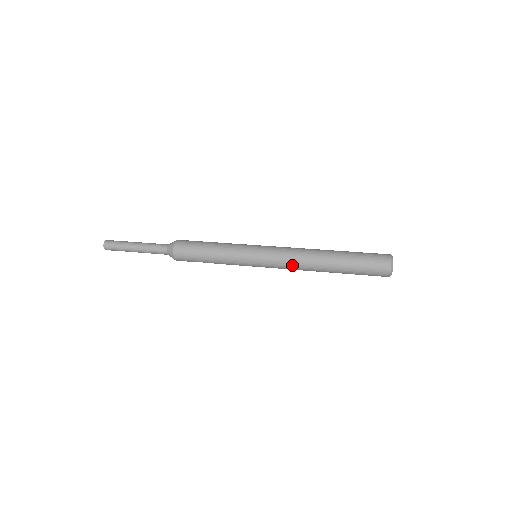
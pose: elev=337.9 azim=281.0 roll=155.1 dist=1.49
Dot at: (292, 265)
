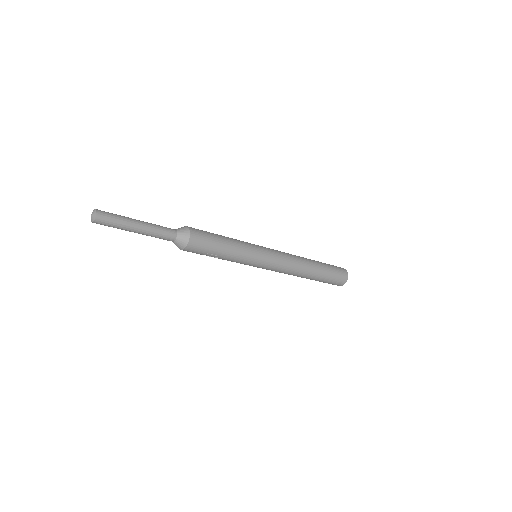
Dot at: (291, 262)
